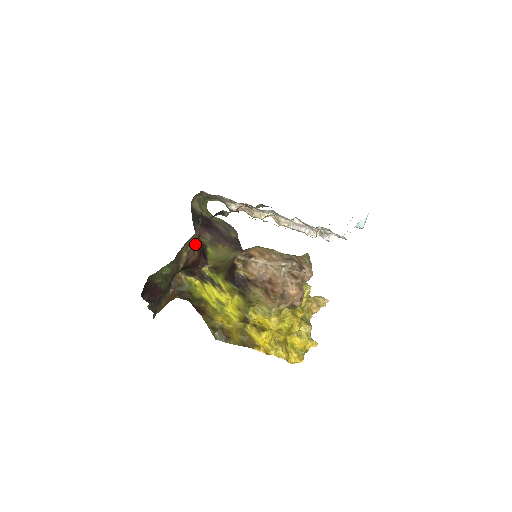
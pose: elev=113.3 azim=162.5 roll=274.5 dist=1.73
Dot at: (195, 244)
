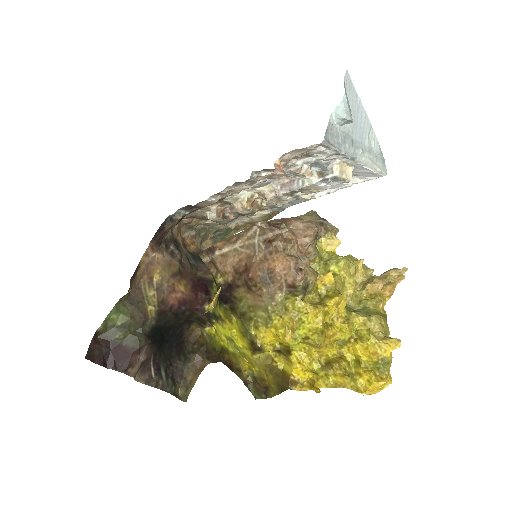
Dot at: (169, 277)
